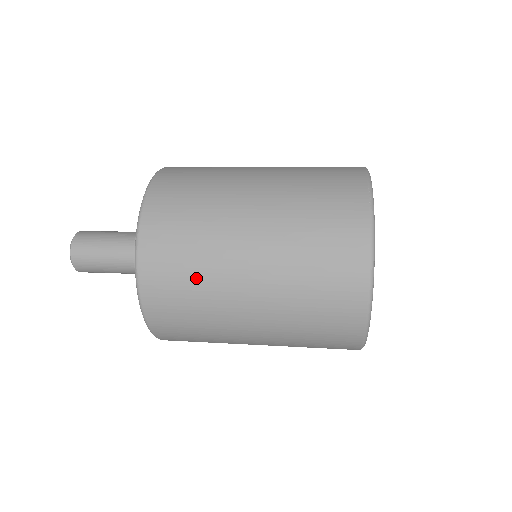
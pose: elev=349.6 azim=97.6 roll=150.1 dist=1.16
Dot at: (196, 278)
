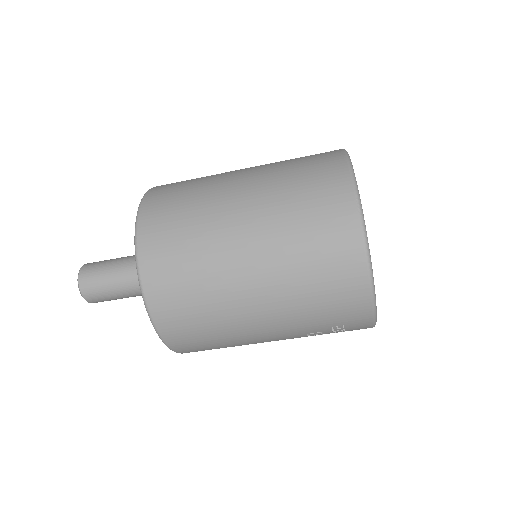
Dot at: (196, 183)
